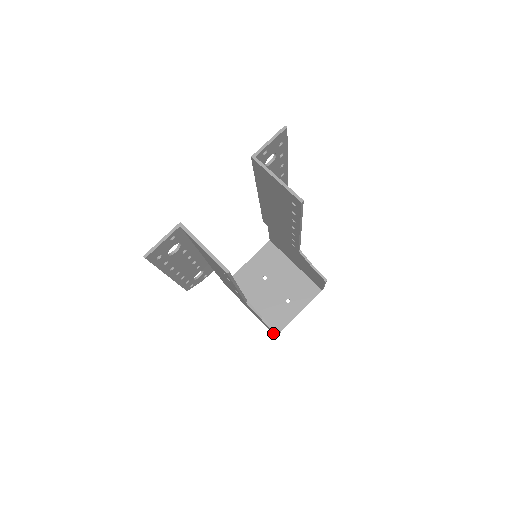
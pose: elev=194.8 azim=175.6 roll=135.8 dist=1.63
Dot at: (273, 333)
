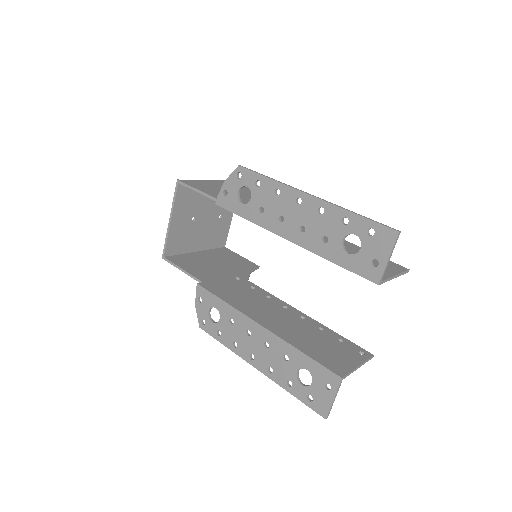
Dot at: occluded
